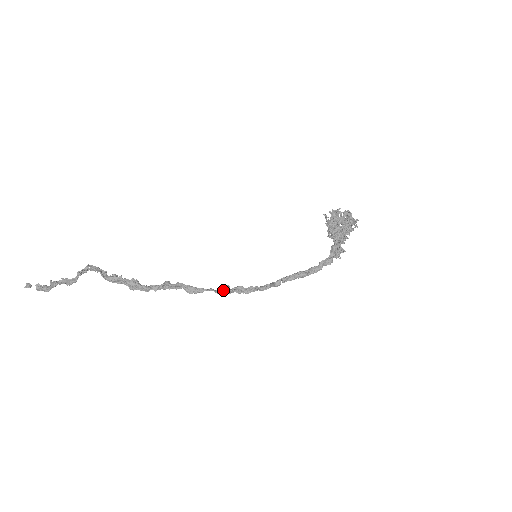
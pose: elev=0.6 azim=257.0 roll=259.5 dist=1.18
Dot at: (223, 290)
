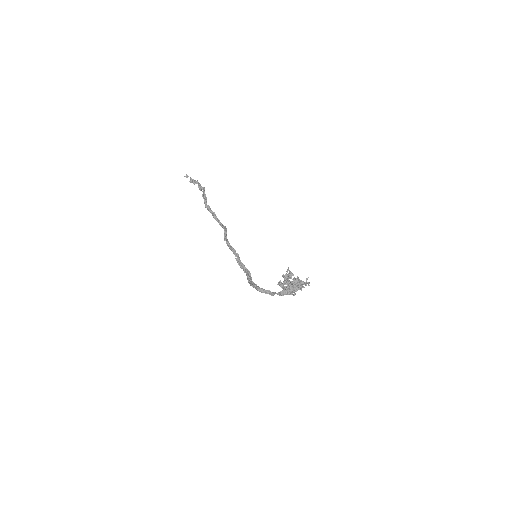
Dot at: (239, 259)
